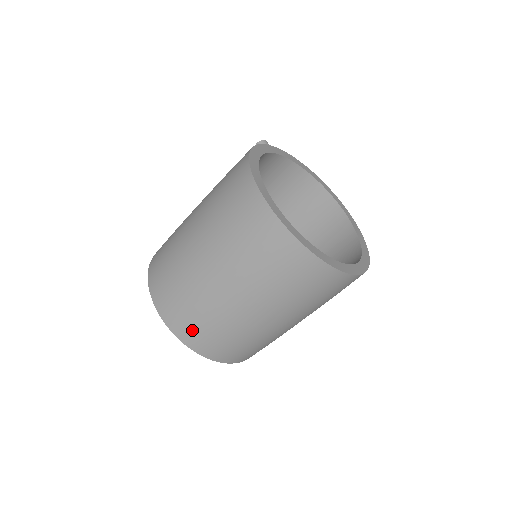
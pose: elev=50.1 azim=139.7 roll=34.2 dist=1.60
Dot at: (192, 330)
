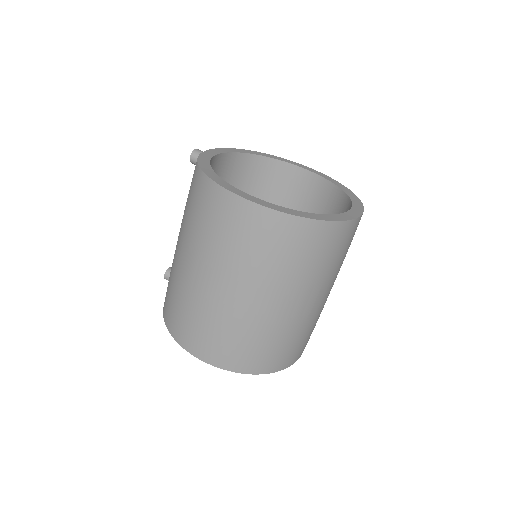
Dot at: (251, 358)
